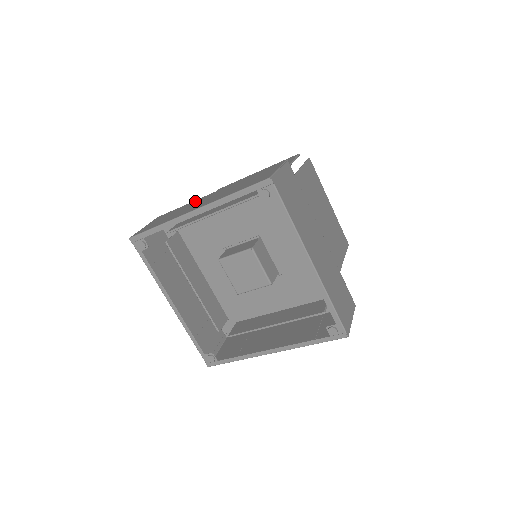
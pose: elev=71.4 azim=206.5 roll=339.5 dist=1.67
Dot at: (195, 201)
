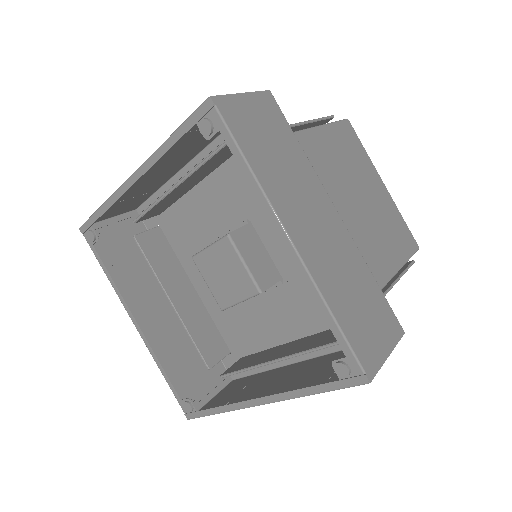
Dot at: (165, 176)
